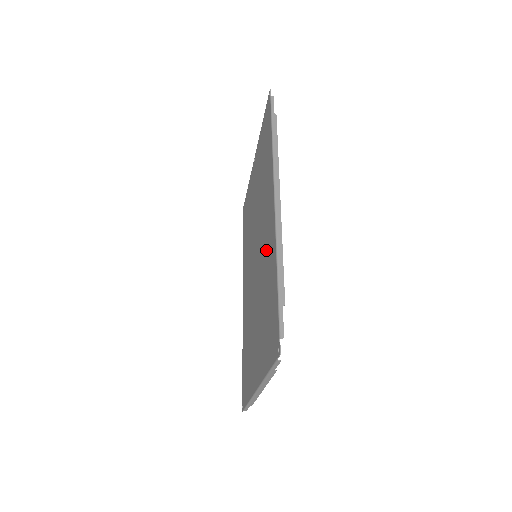
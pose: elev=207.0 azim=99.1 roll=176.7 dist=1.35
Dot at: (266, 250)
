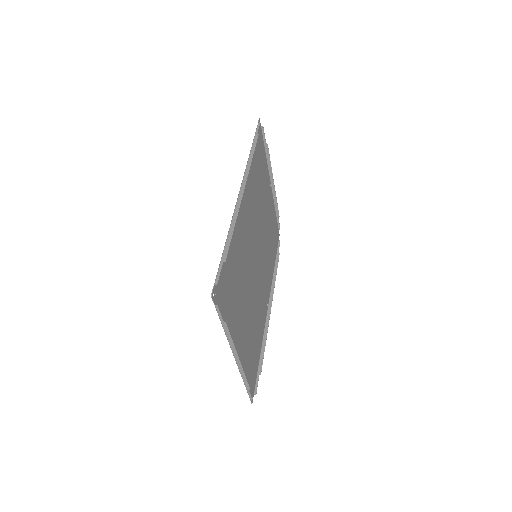
Dot at: (242, 237)
